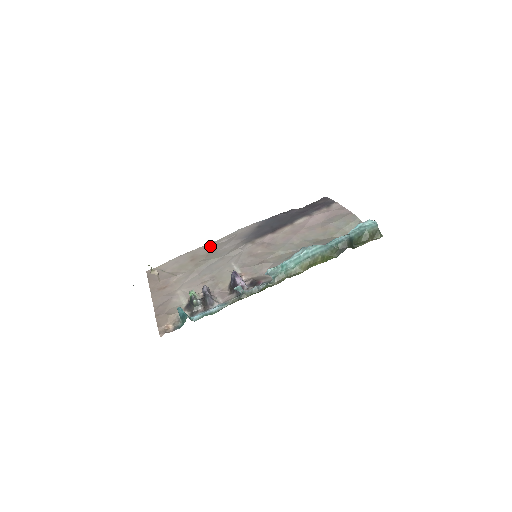
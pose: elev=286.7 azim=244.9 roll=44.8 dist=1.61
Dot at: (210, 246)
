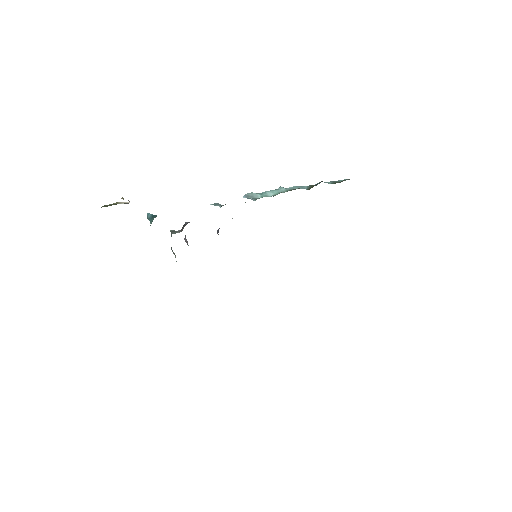
Dot at: occluded
